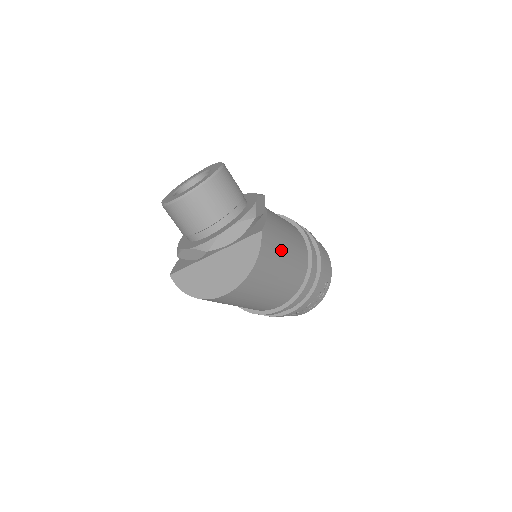
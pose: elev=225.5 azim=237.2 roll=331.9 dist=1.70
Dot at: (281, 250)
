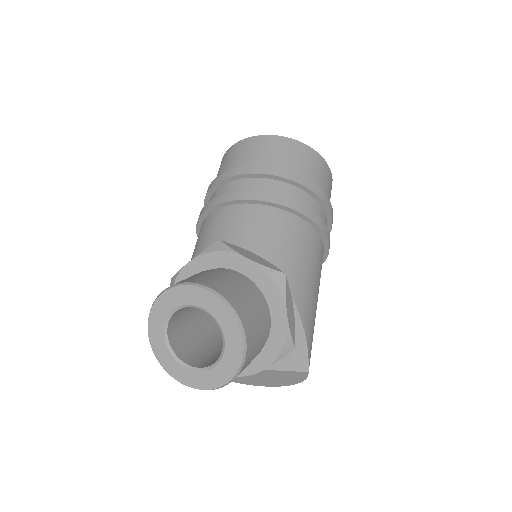
Dot at: occluded
